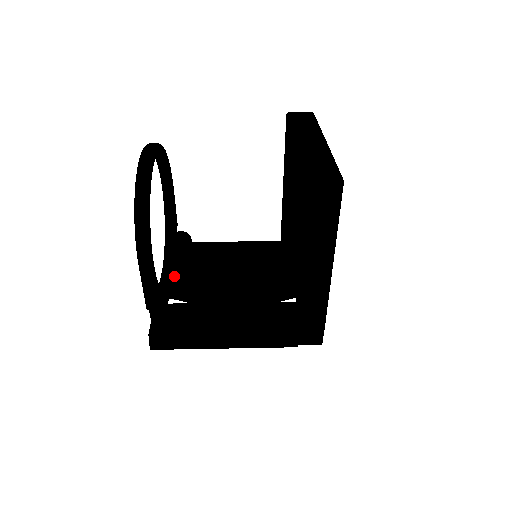
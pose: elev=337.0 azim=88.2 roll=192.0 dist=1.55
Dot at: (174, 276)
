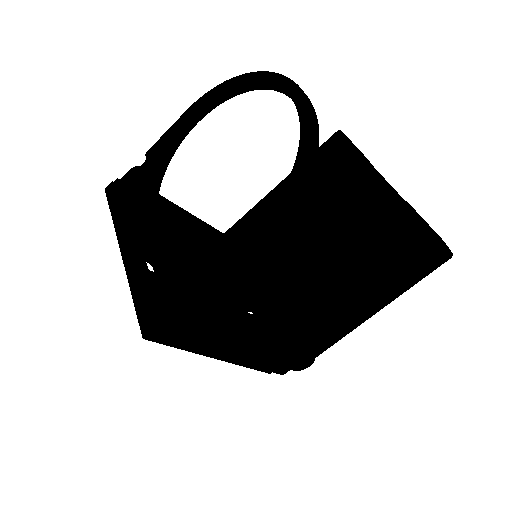
Dot at: occluded
